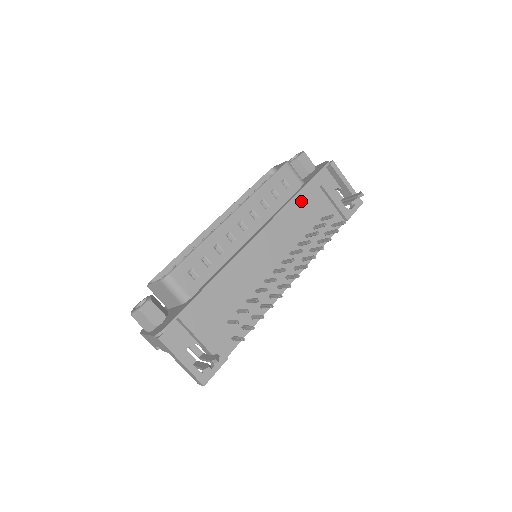
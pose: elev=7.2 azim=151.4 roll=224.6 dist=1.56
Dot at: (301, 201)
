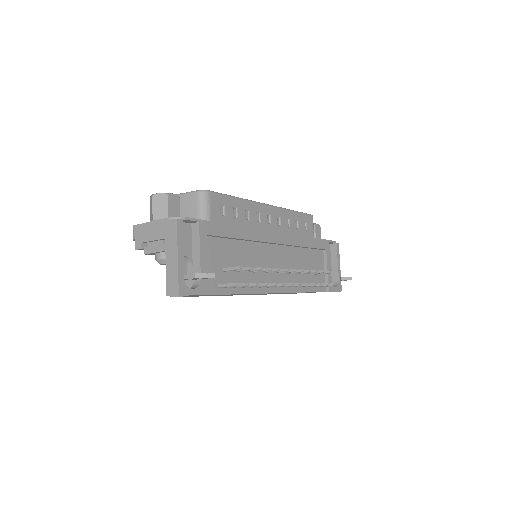
Dot at: (311, 245)
